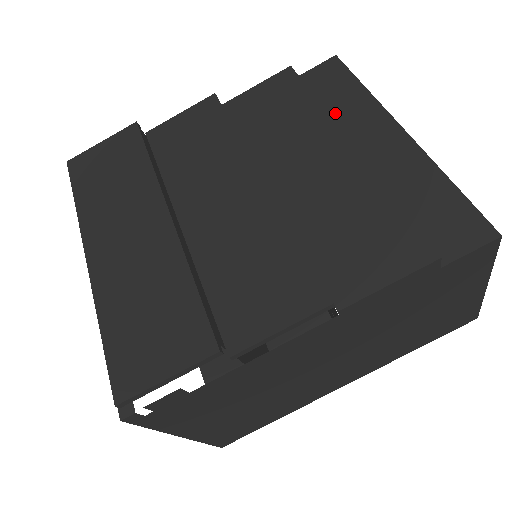
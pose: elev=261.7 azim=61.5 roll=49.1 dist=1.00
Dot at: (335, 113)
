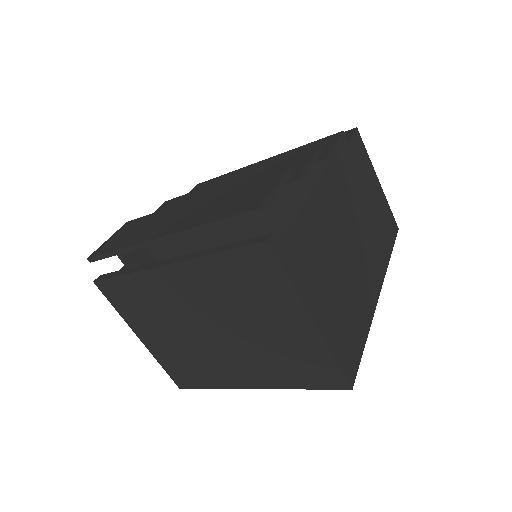
Dot at: occluded
